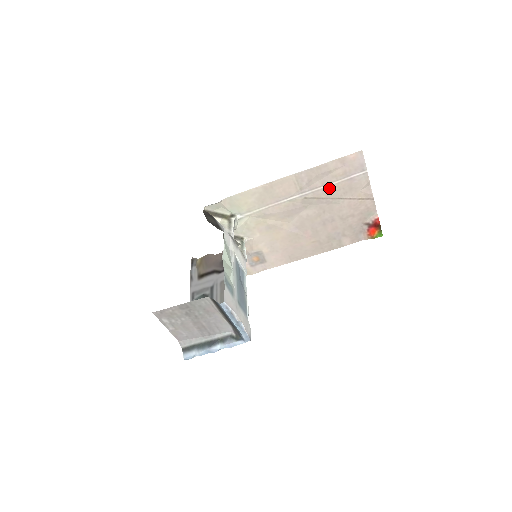
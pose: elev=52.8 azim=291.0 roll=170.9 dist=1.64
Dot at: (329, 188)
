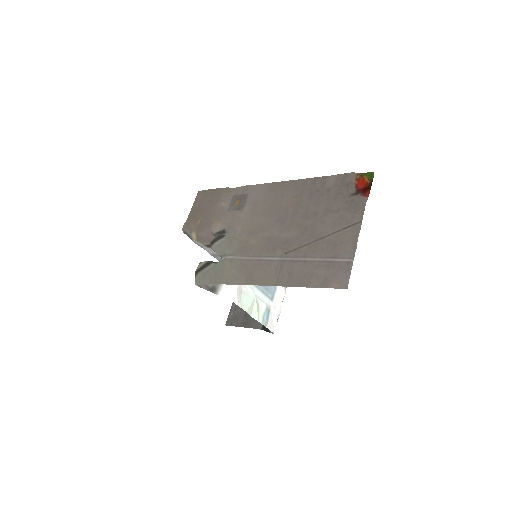
Dot at: (311, 255)
